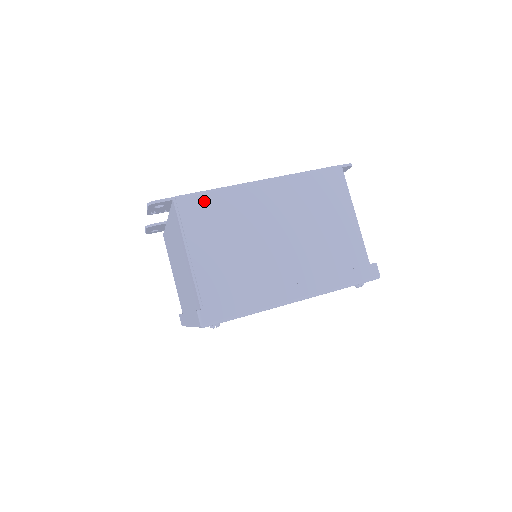
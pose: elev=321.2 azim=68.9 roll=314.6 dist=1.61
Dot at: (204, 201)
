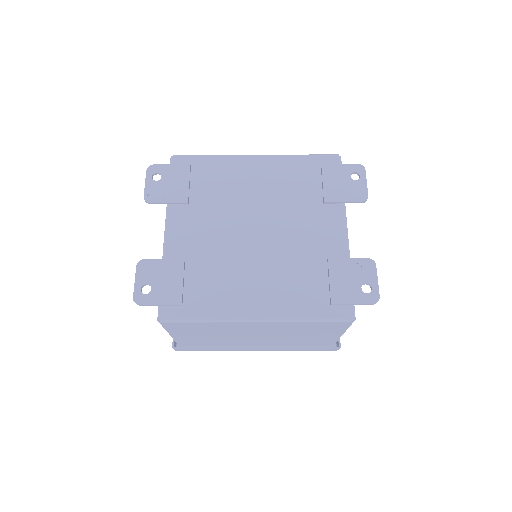
Dot at: (189, 324)
